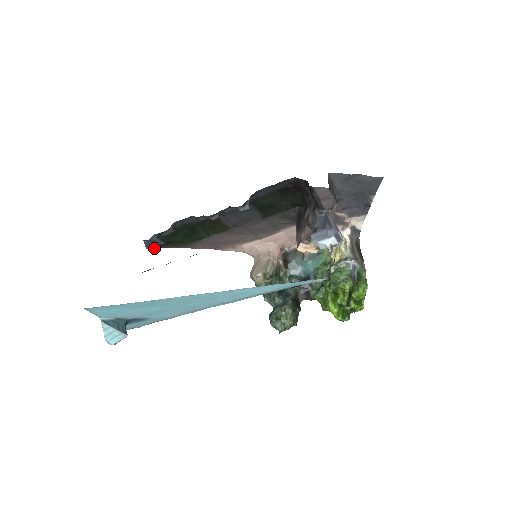
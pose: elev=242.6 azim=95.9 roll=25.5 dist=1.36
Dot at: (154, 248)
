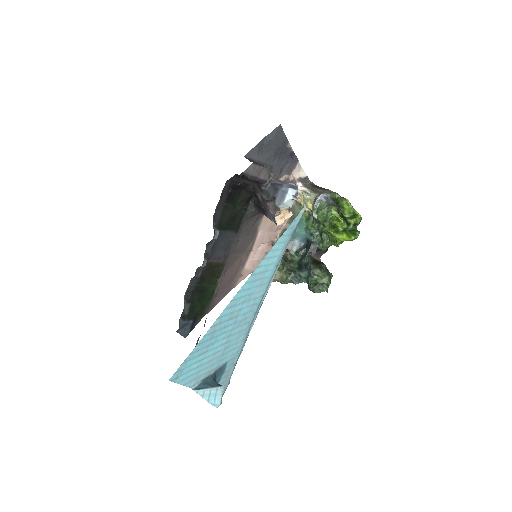
Dot at: occluded
